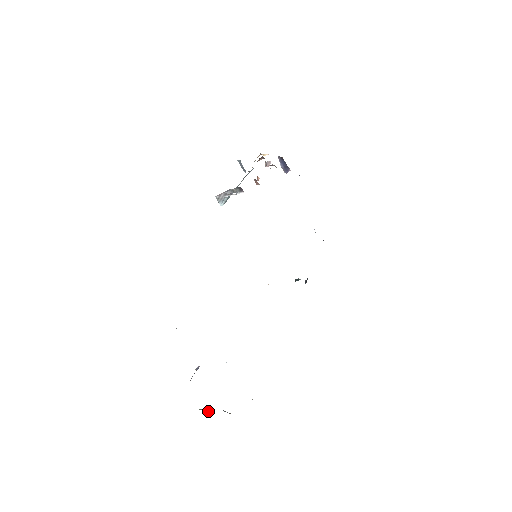
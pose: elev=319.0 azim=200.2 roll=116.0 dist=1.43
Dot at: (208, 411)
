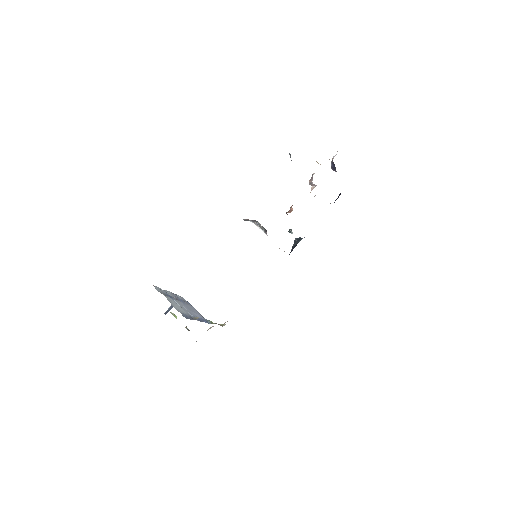
Dot at: (176, 317)
